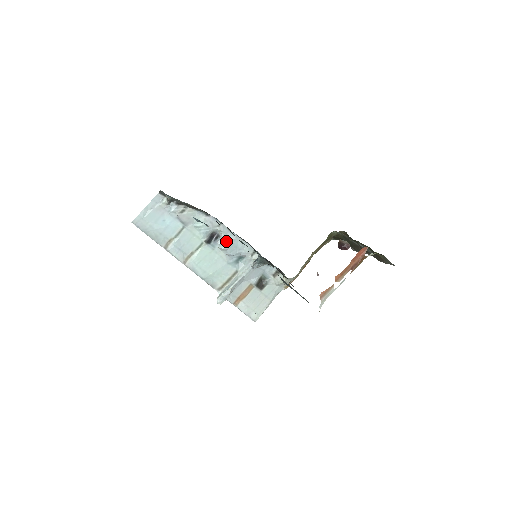
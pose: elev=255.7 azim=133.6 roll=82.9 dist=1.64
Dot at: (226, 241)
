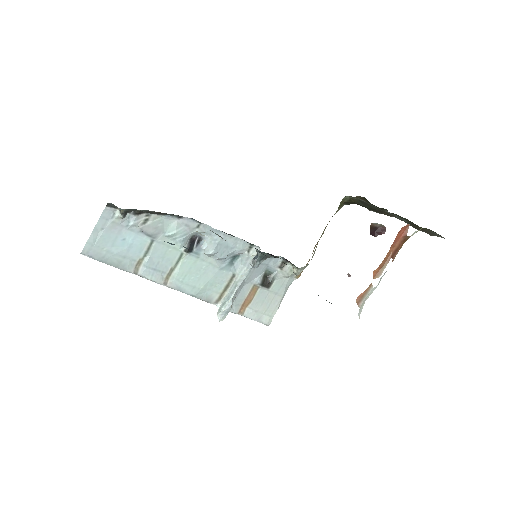
Dot at: (212, 243)
